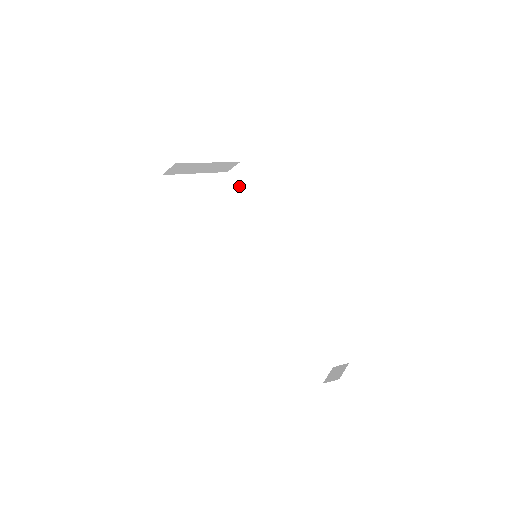
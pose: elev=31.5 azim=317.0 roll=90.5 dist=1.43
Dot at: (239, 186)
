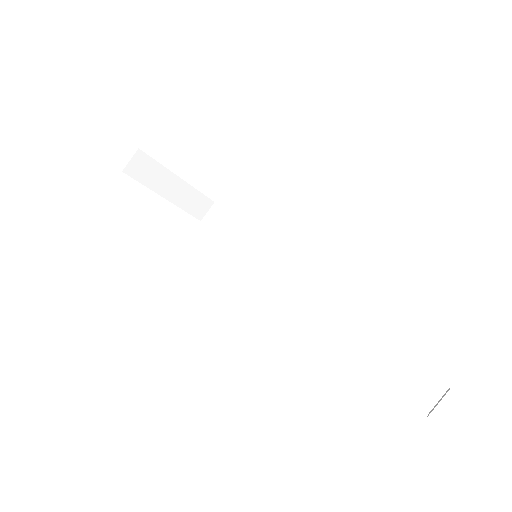
Dot at: (217, 224)
